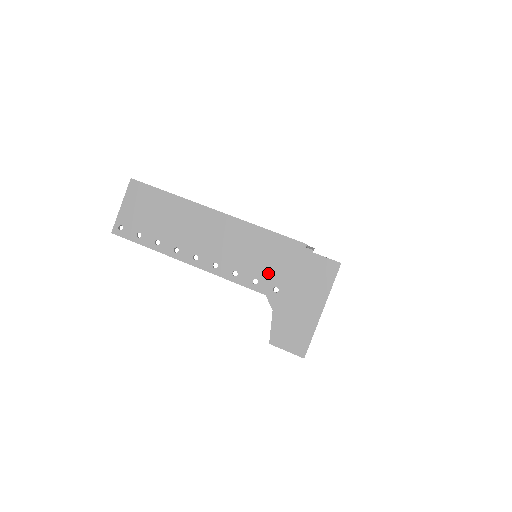
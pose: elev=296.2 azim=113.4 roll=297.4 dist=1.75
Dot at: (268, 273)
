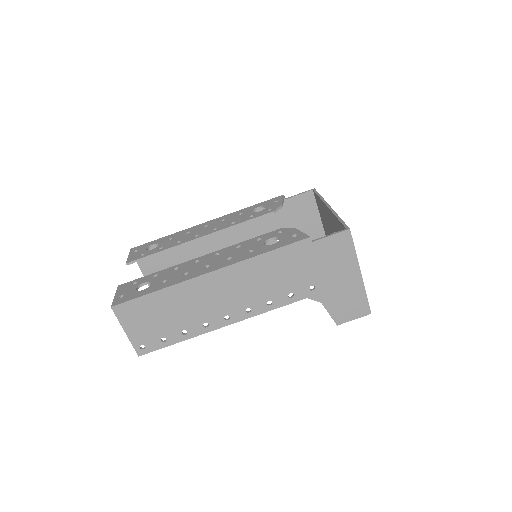
Dot at: (296, 282)
